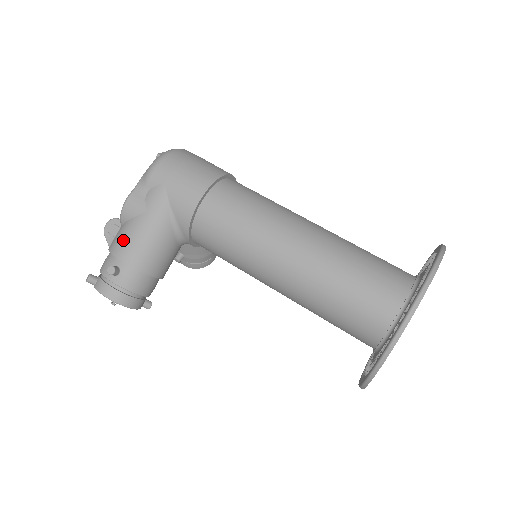
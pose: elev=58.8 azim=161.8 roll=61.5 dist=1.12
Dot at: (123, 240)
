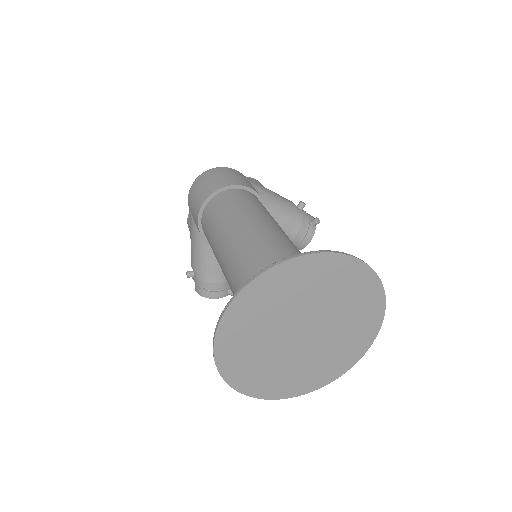
Dot at: occluded
